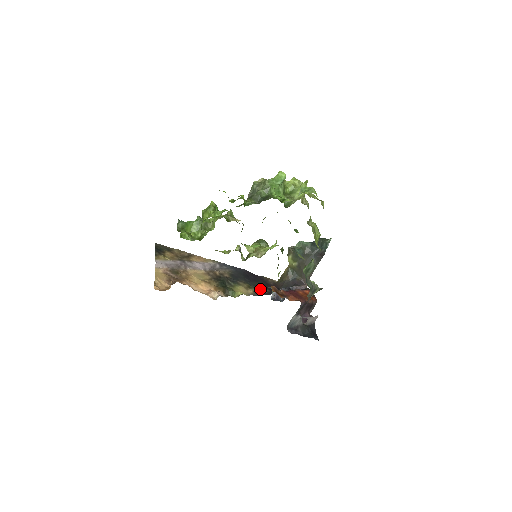
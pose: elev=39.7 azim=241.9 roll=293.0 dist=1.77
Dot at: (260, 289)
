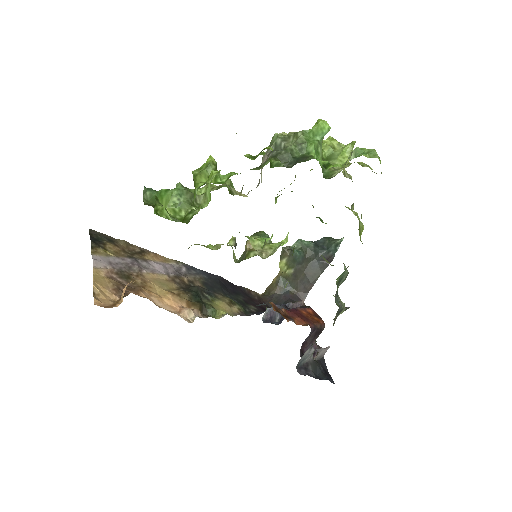
Dot at: (245, 306)
